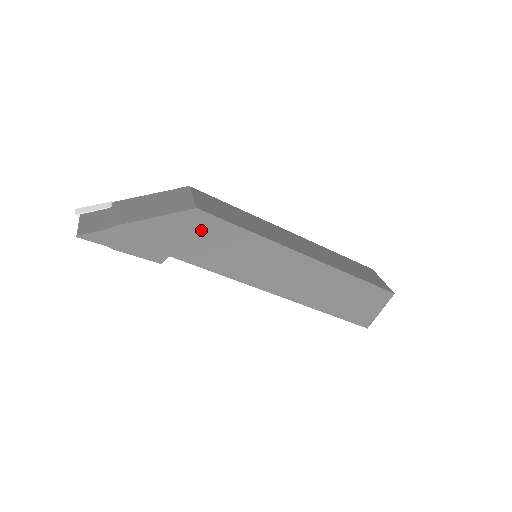
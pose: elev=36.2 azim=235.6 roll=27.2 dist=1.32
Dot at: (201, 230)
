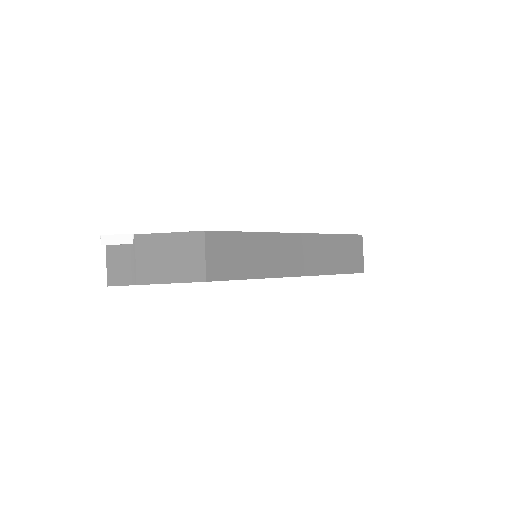
Dot at: occluded
